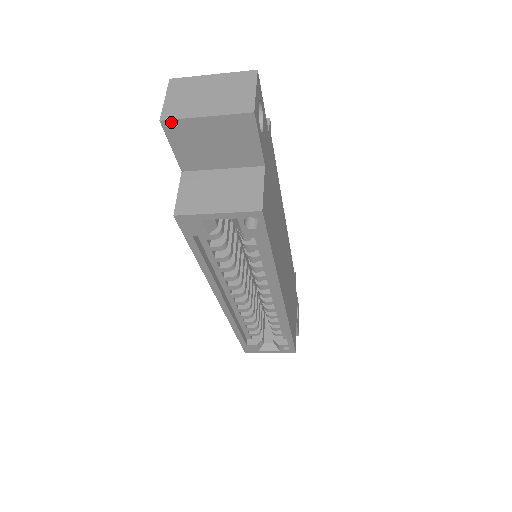
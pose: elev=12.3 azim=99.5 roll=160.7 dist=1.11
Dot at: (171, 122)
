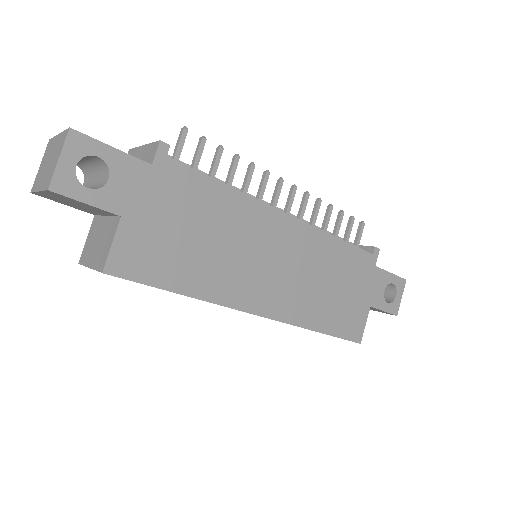
Dot at: (35, 193)
